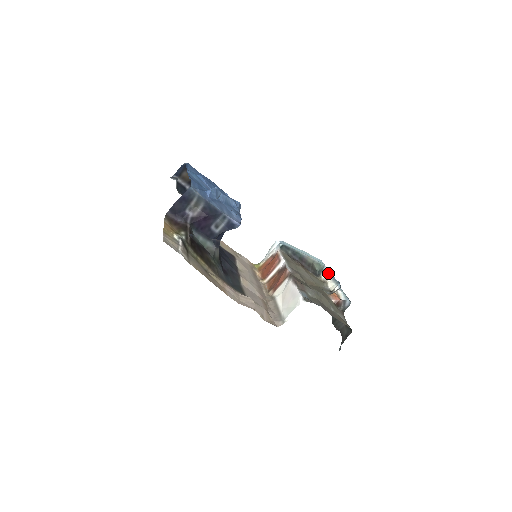
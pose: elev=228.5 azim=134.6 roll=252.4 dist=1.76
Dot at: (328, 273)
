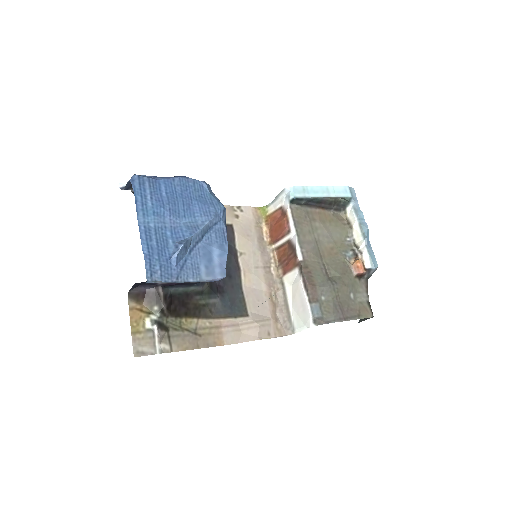
Dot at: (355, 210)
